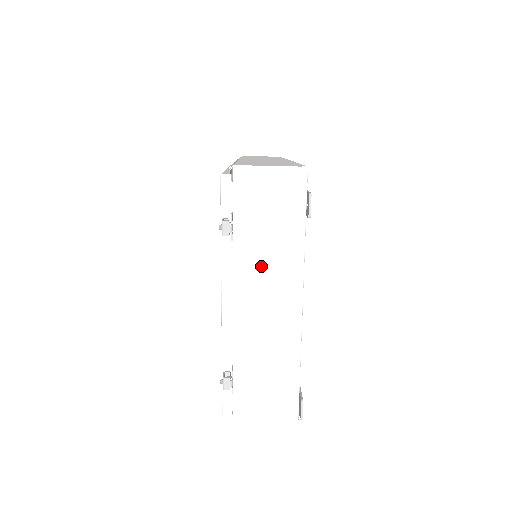
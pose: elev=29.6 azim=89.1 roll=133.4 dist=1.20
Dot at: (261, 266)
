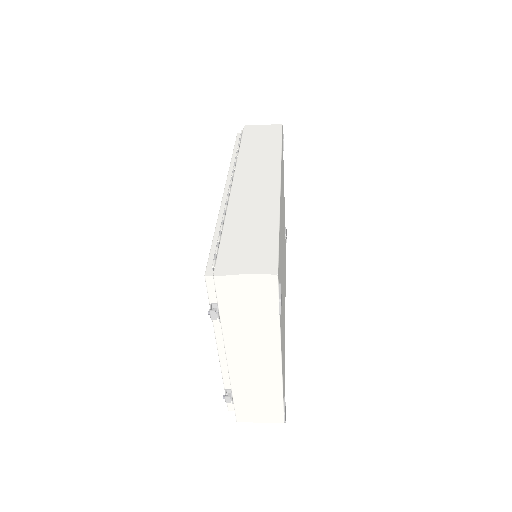
Dot at: (245, 336)
